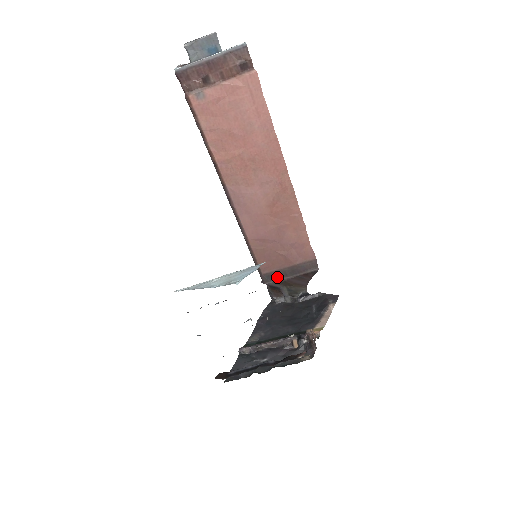
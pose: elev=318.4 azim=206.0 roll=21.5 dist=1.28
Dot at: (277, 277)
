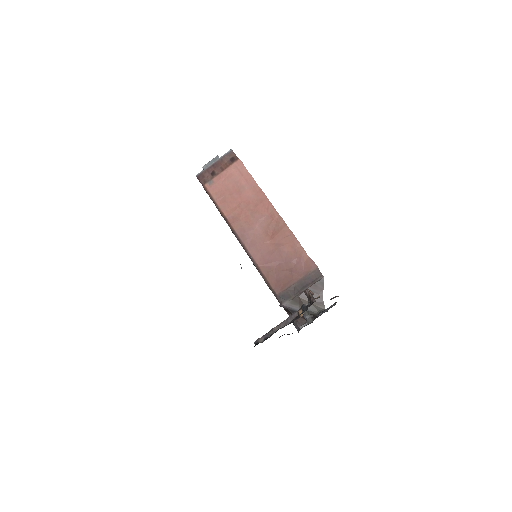
Dot at: (291, 295)
